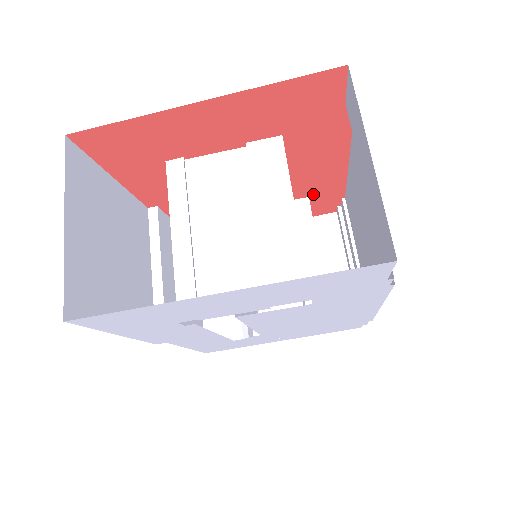
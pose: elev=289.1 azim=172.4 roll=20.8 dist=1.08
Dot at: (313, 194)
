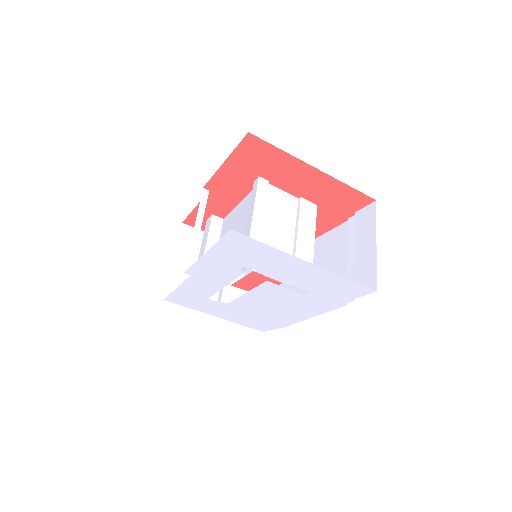
Dot at: occluded
